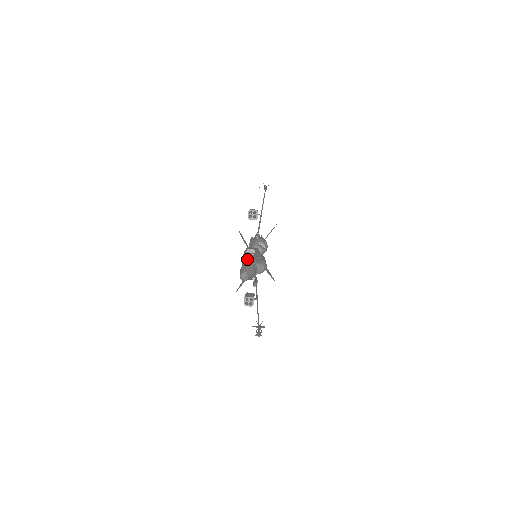
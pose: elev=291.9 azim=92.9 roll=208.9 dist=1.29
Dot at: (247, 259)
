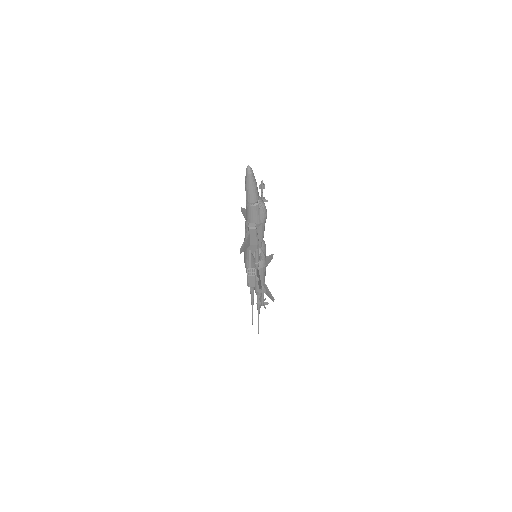
Dot at: occluded
